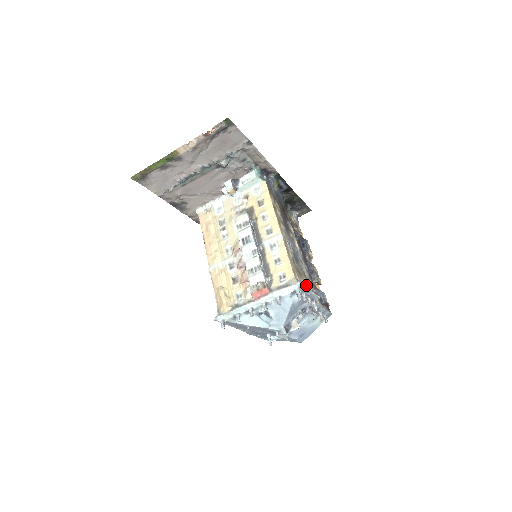
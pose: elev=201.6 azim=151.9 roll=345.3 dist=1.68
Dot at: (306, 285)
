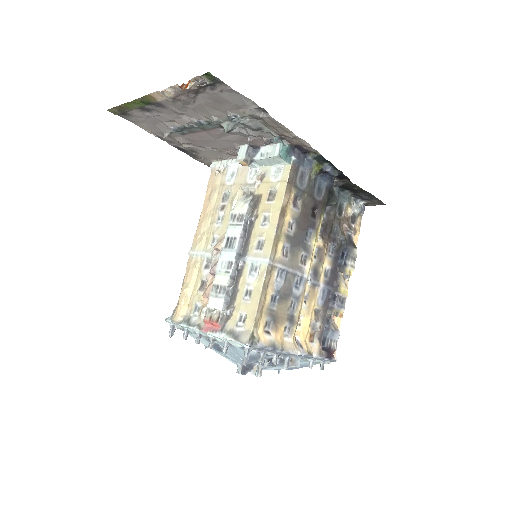
Dot at: (272, 341)
